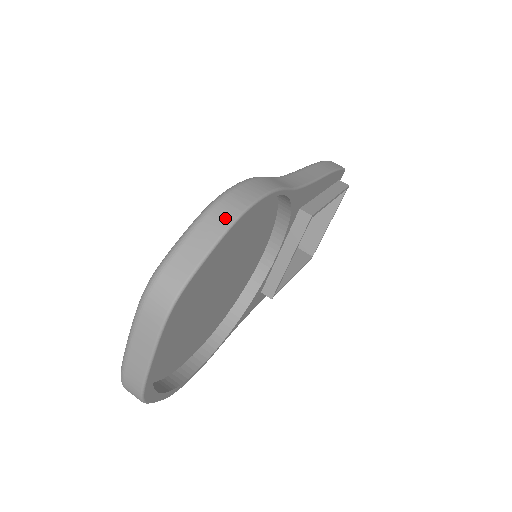
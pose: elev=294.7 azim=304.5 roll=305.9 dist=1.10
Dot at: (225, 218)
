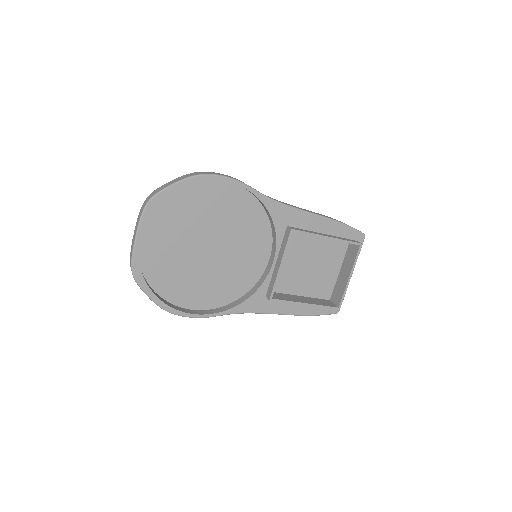
Dot at: (191, 175)
